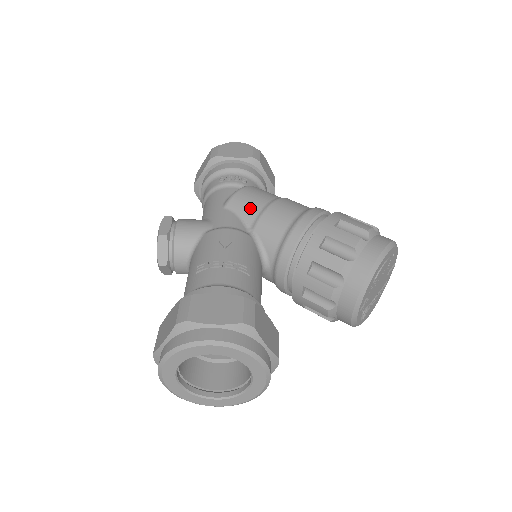
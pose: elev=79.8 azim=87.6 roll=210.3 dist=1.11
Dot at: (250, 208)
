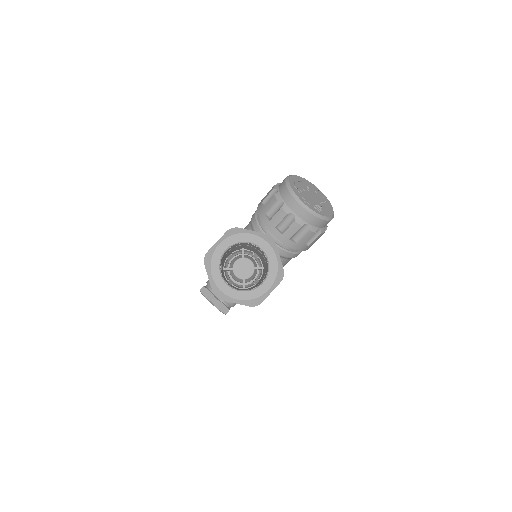
Dot at: occluded
